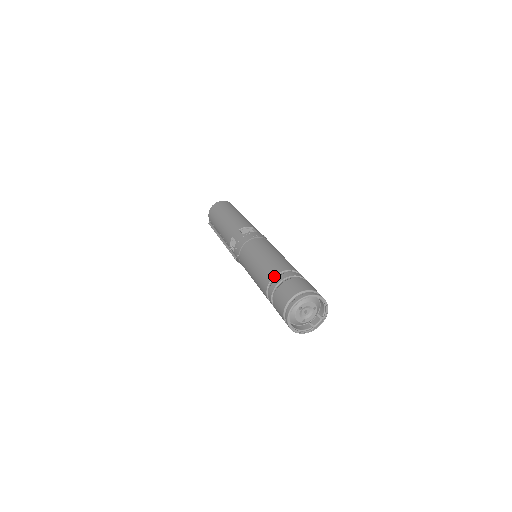
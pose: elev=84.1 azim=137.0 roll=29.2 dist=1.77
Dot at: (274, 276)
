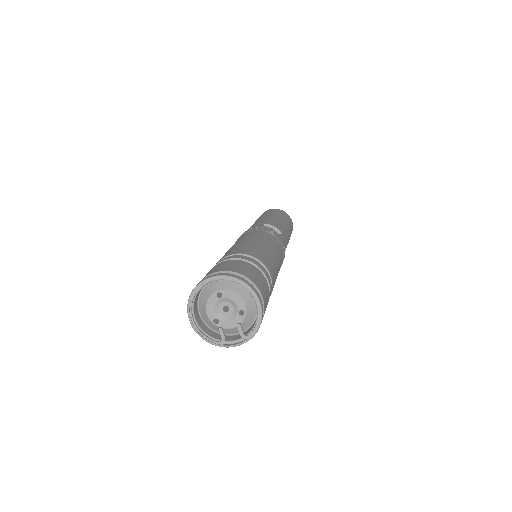
Dot at: (234, 253)
